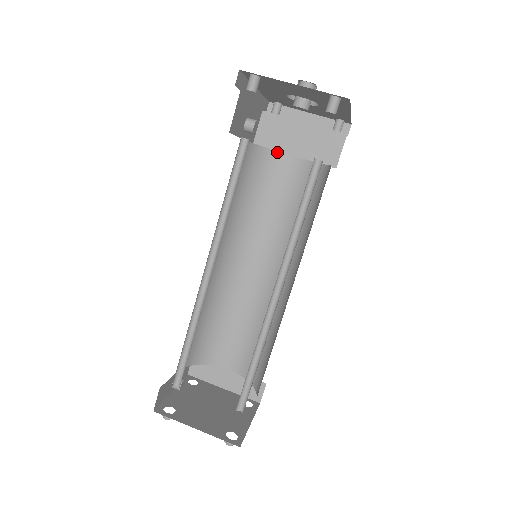
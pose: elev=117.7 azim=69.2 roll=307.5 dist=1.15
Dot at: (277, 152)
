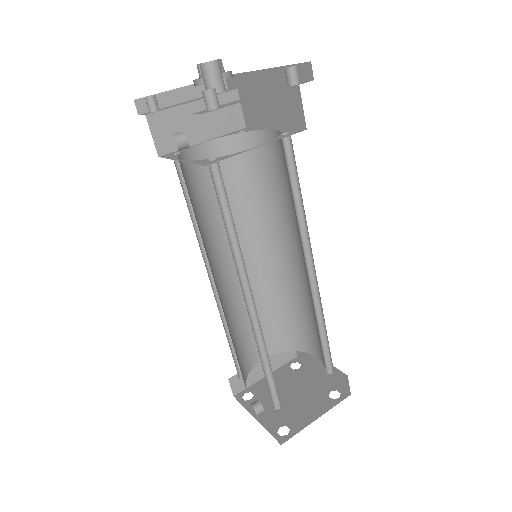
Dot at: (191, 149)
